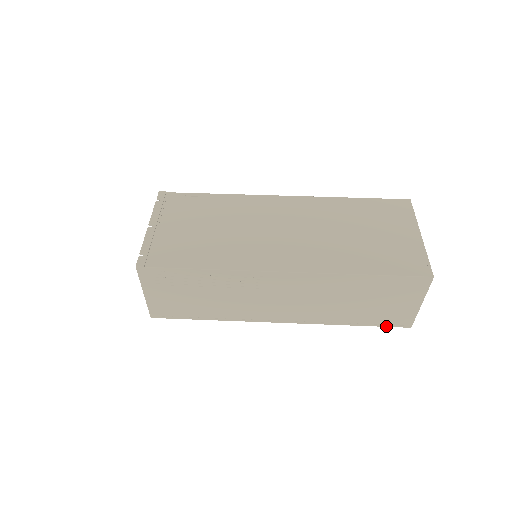
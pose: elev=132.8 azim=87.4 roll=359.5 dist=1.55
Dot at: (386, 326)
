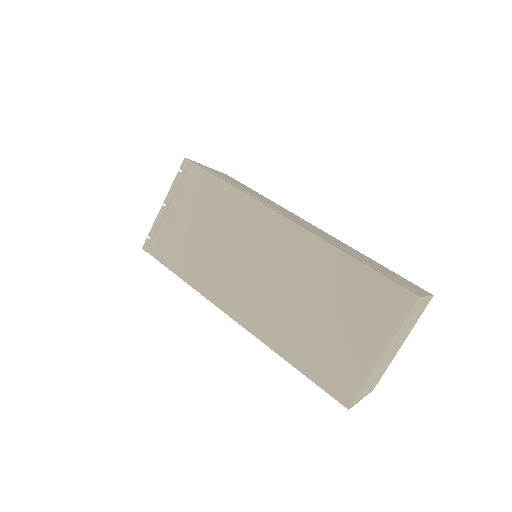
Dot at: occluded
